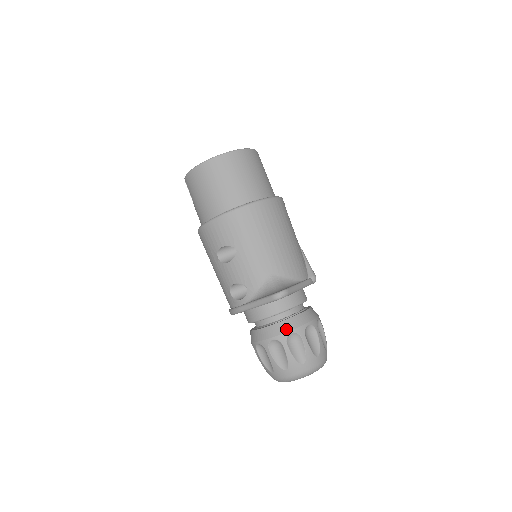
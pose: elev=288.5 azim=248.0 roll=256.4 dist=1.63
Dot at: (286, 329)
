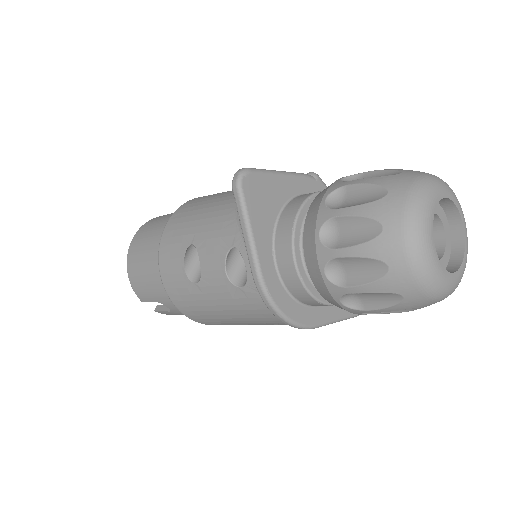
Dot at: (316, 207)
